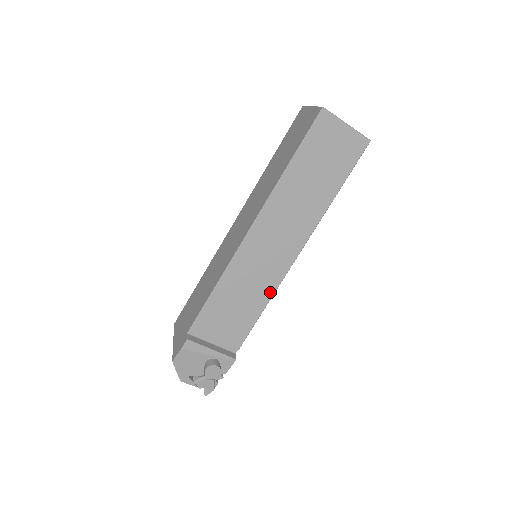
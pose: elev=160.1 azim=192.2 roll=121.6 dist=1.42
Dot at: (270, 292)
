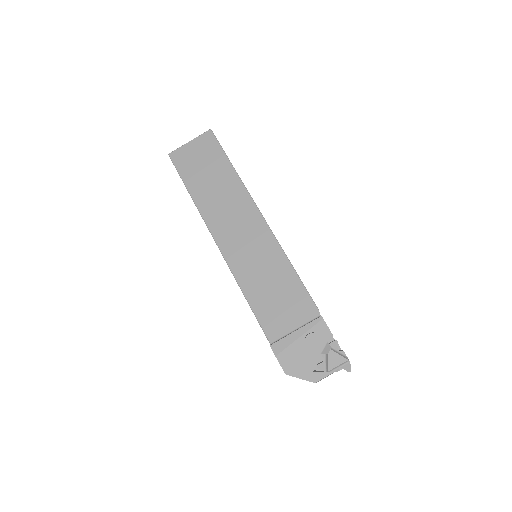
Dot at: (280, 254)
